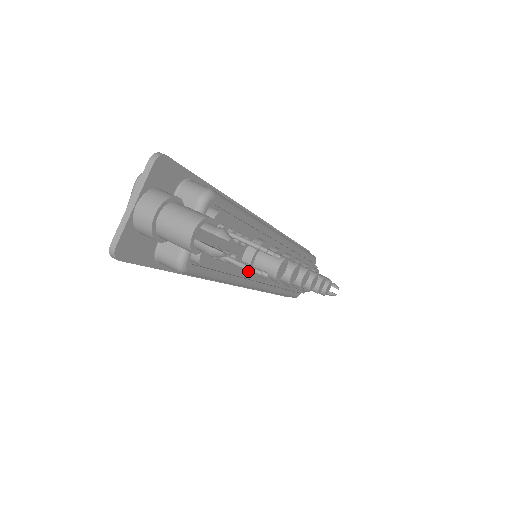
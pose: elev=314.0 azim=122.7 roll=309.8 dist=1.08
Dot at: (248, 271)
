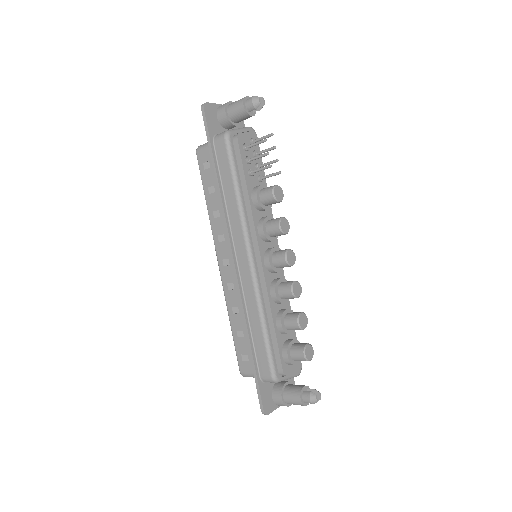
Dot at: (256, 191)
